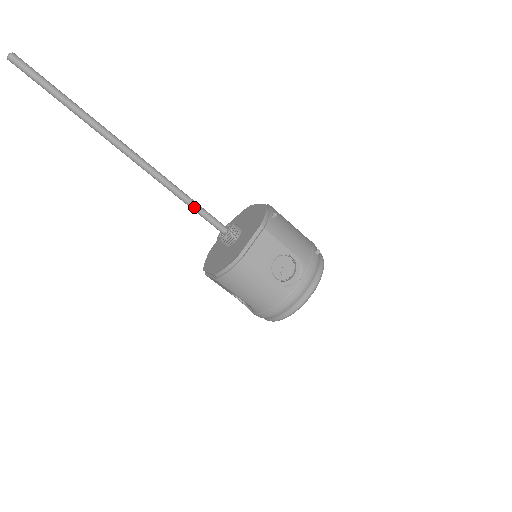
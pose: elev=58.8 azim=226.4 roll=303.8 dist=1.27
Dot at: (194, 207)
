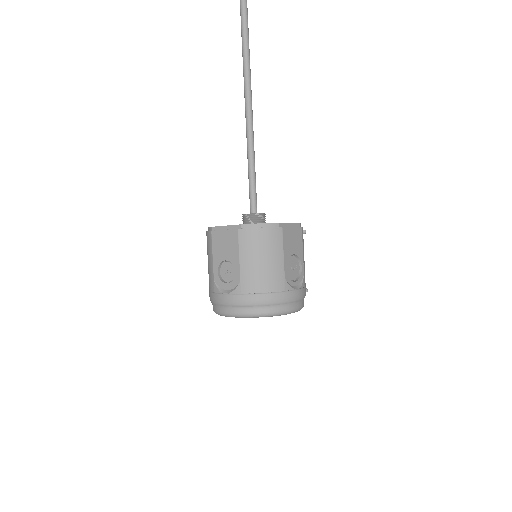
Dot at: (253, 174)
